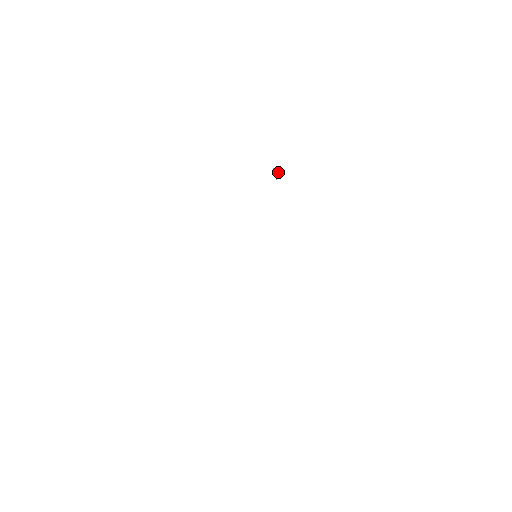
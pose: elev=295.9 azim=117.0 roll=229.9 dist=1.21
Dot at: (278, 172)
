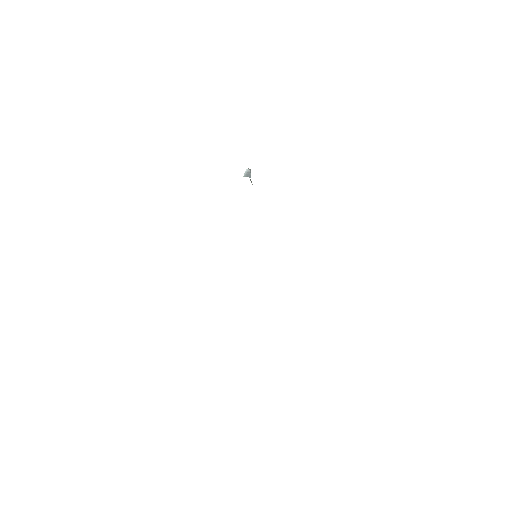
Dot at: (250, 176)
